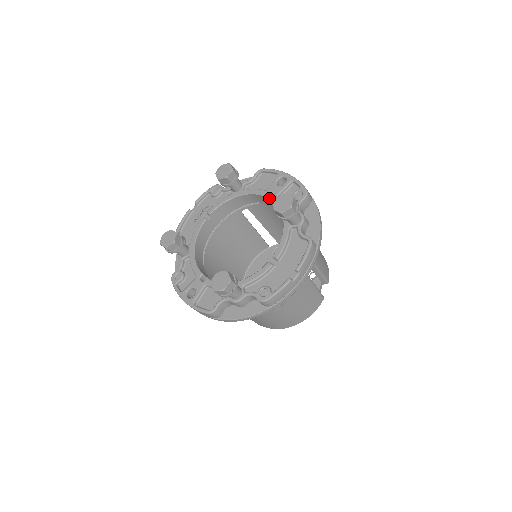
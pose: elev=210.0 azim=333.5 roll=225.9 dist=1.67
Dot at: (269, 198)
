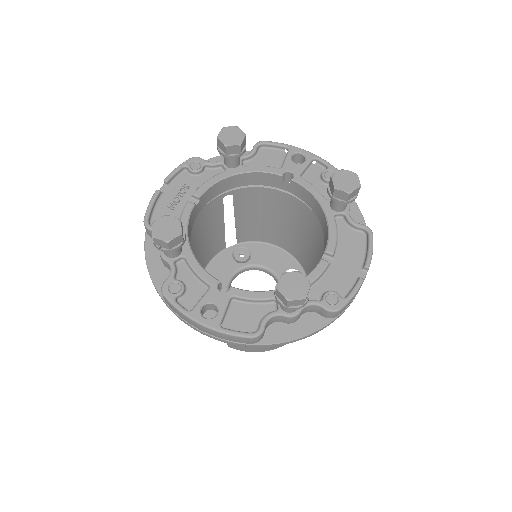
Dot at: (282, 179)
